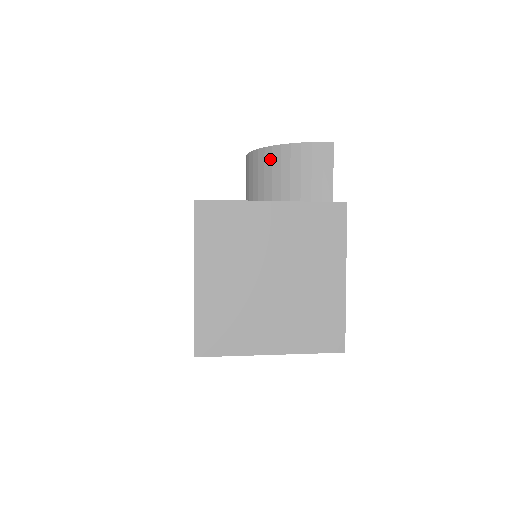
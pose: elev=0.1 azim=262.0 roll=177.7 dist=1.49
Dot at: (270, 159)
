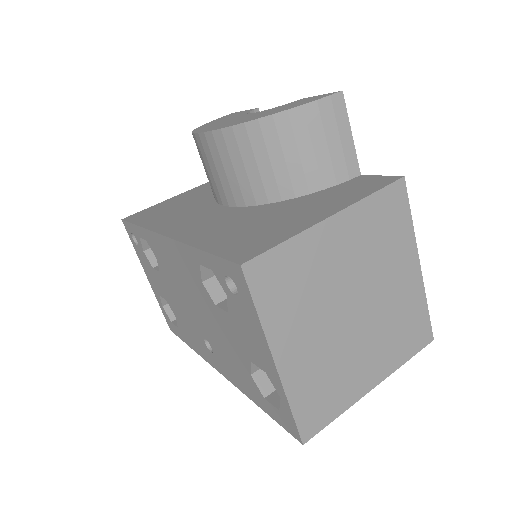
Dot at: (260, 138)
